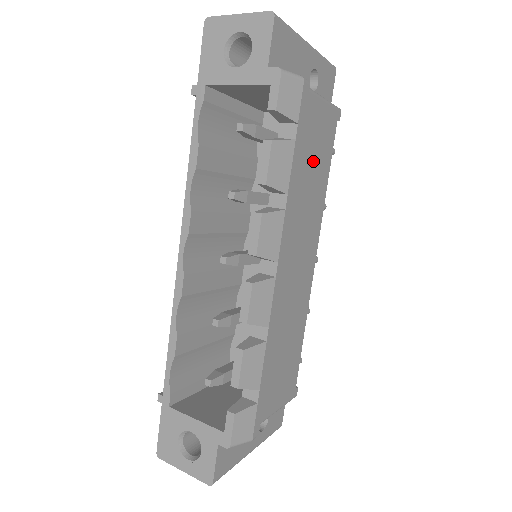
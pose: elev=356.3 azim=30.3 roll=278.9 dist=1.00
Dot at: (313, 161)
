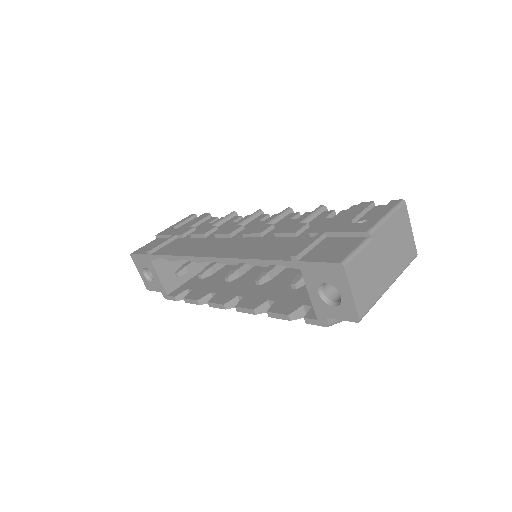
Dot at: occluded
